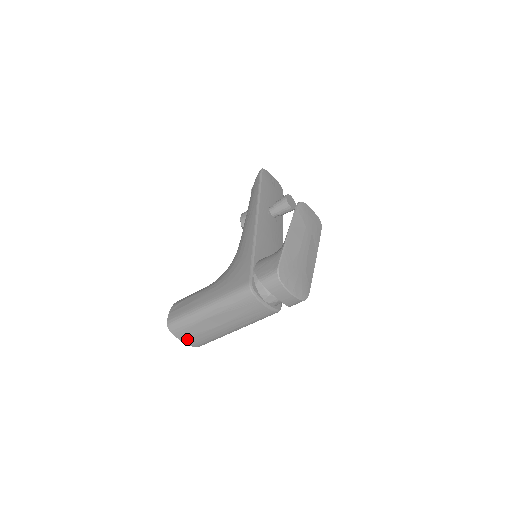
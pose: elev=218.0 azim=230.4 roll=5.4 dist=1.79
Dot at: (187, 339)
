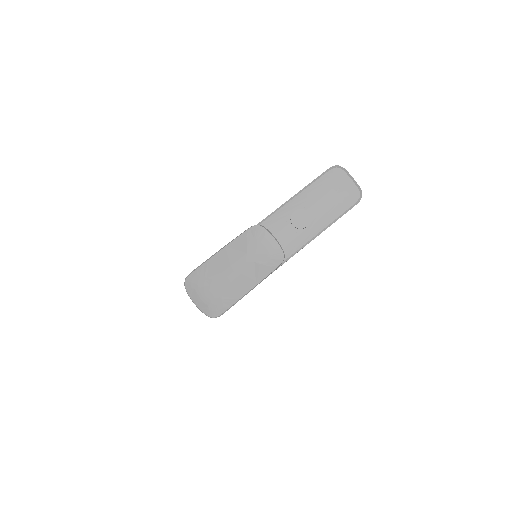
Dot at: occluded
